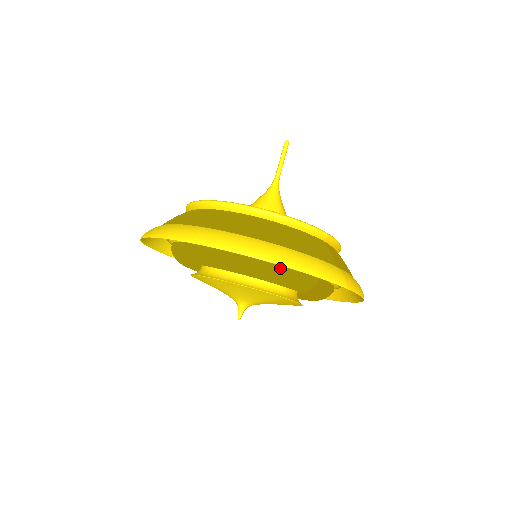
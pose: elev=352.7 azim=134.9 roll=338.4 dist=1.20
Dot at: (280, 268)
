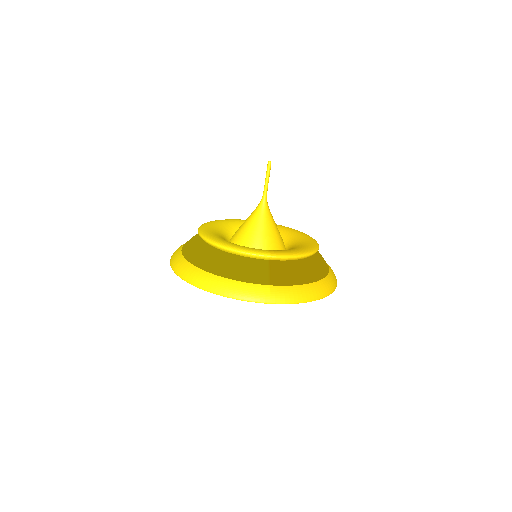
Dot at: occluded
